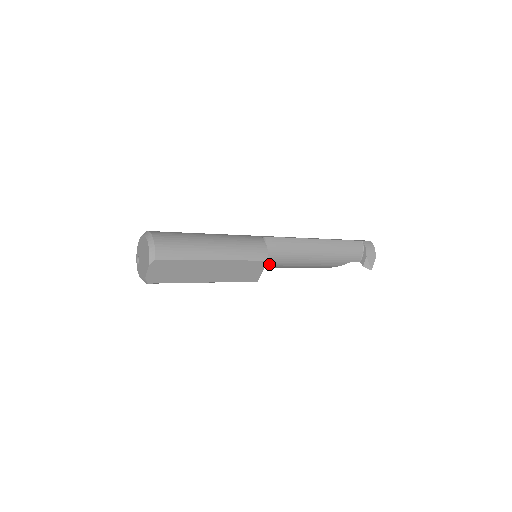
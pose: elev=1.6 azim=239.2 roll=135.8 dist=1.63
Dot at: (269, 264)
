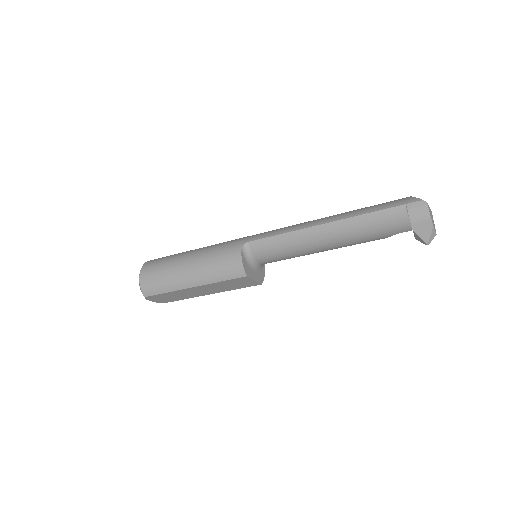
Dot at: (273, 261)
